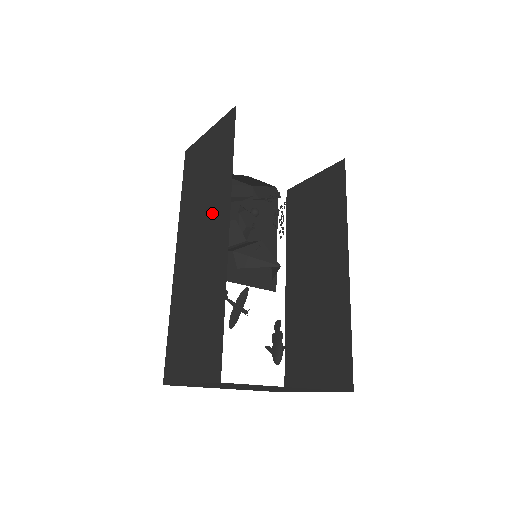
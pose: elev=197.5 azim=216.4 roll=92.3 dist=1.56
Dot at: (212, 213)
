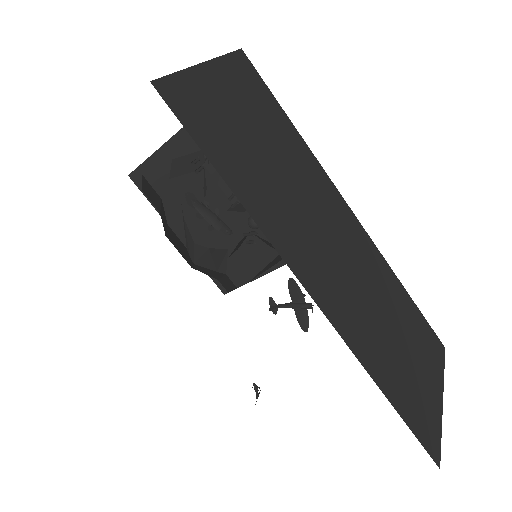
Dot at: occluded
